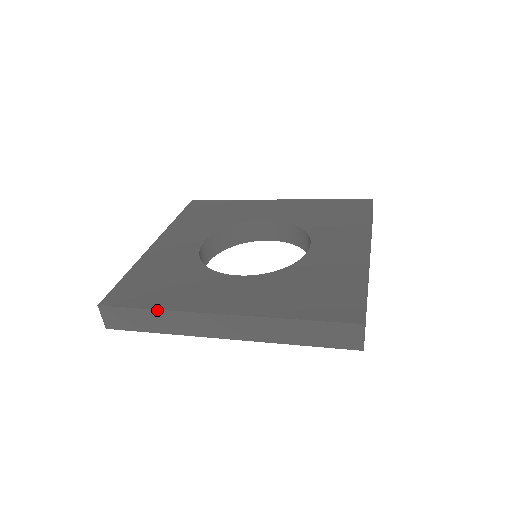
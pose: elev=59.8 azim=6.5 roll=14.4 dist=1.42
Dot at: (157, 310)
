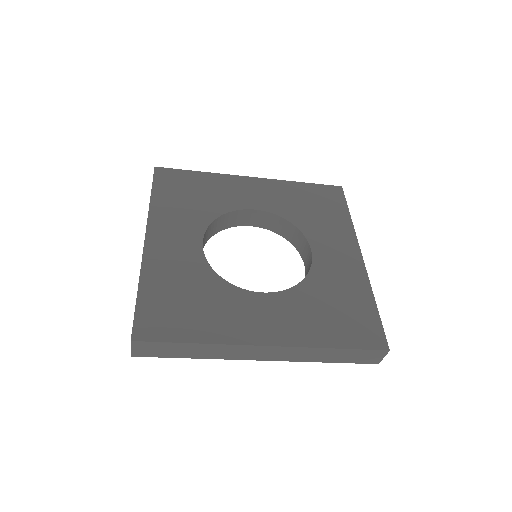
Dot at: (202, 344)
